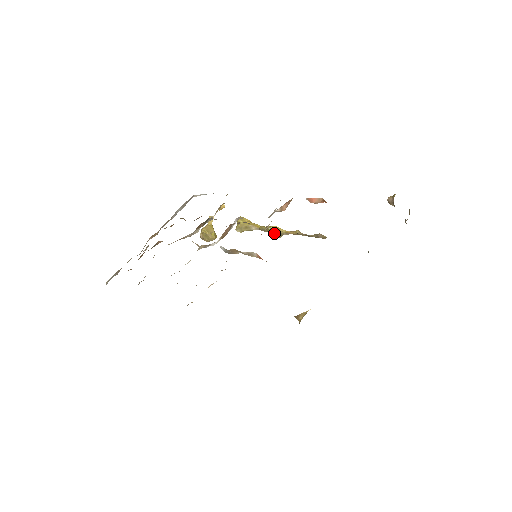
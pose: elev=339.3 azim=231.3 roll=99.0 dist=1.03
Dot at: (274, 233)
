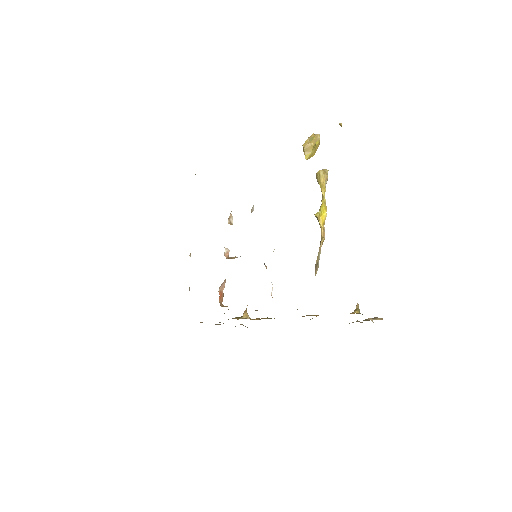
Dot at: (317, 219)
